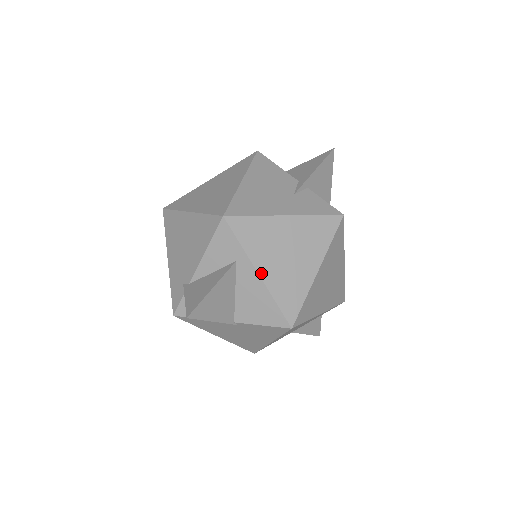
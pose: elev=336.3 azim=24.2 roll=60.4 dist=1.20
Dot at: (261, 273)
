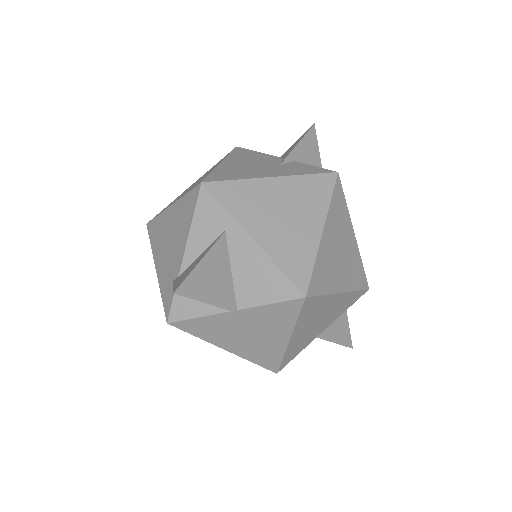
Dot at: (256, 238)
